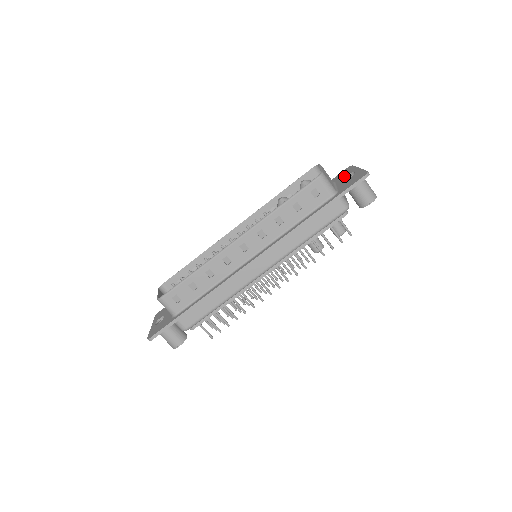
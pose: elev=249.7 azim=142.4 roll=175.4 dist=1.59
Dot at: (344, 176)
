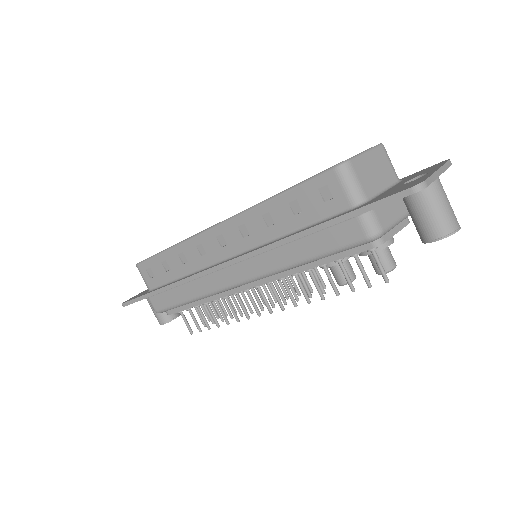
Dot at: (415, 175)
